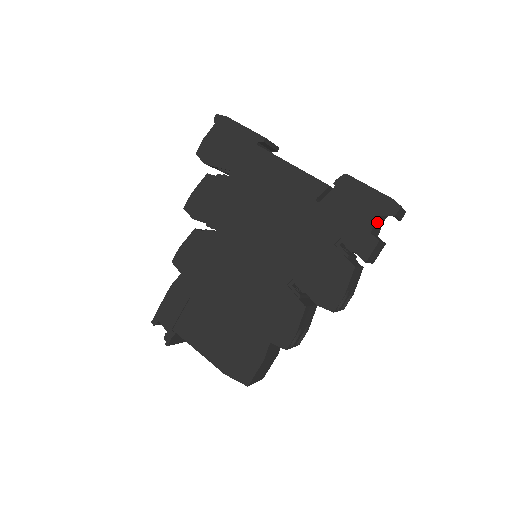
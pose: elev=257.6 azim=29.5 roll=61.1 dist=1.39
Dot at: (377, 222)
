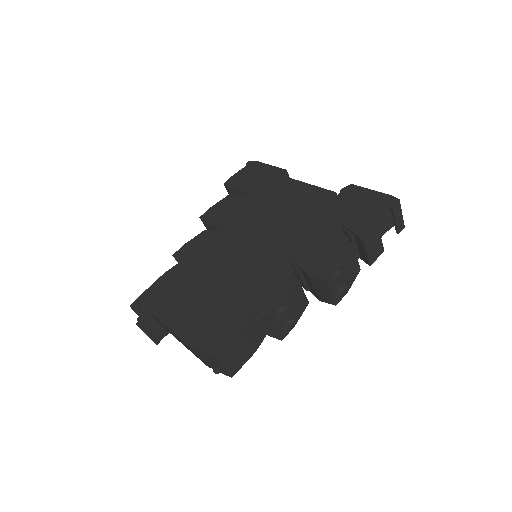
Dot at: (377, 219)
